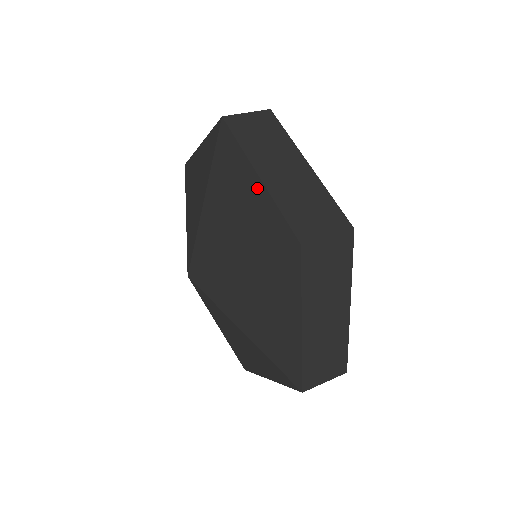
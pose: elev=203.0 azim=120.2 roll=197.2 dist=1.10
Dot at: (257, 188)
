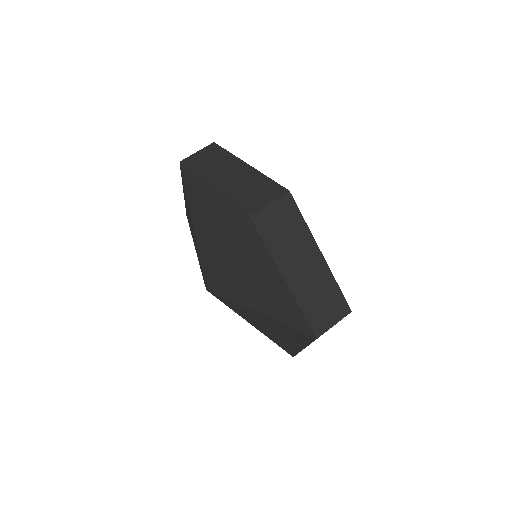
Dot at: (214, 196)
